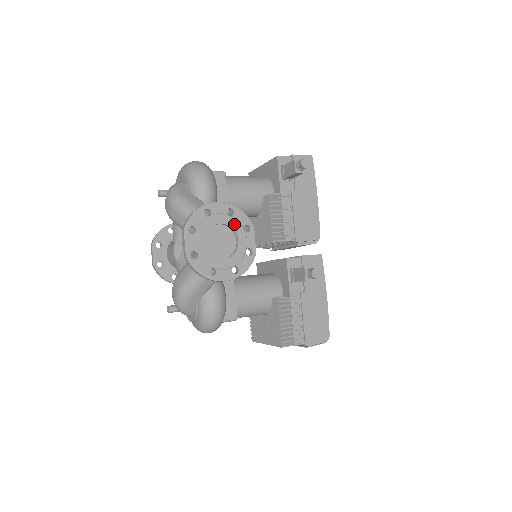
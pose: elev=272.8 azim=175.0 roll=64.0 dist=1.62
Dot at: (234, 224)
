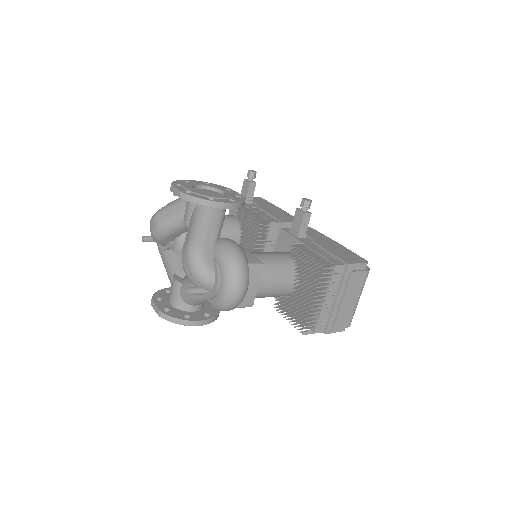
Dot at: (214, 187)
